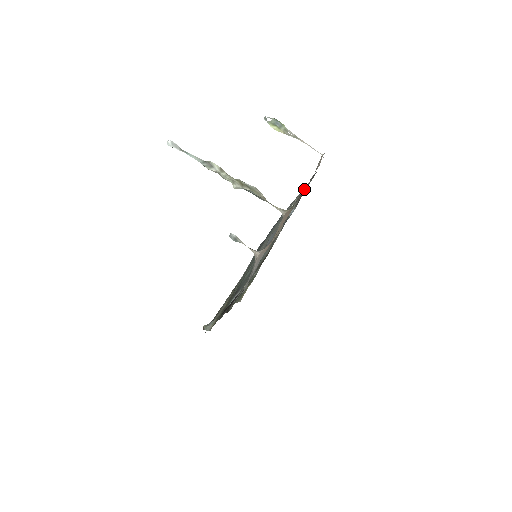
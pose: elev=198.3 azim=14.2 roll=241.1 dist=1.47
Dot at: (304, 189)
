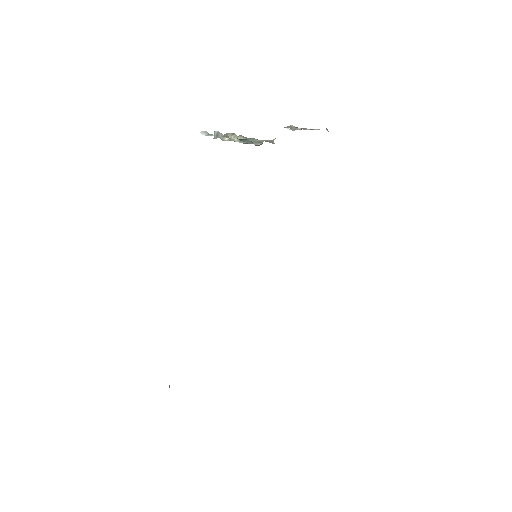
Dot at: occluded
